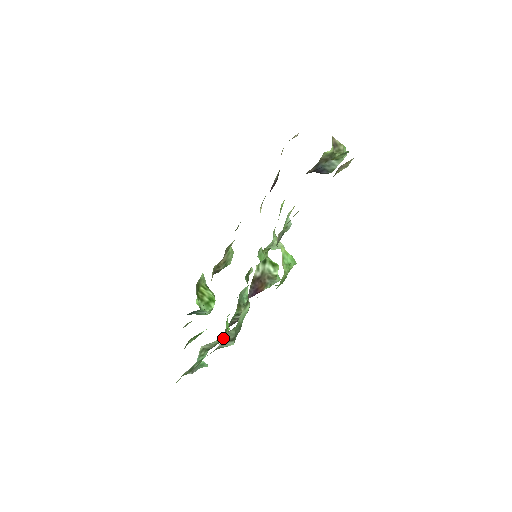
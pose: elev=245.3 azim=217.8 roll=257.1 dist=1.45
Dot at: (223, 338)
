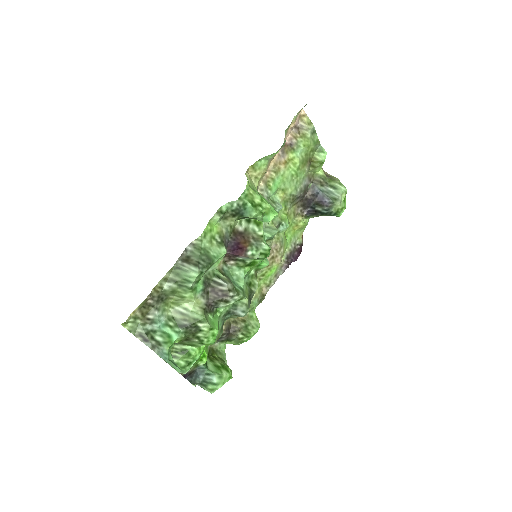
Dot at: (184, 254)
